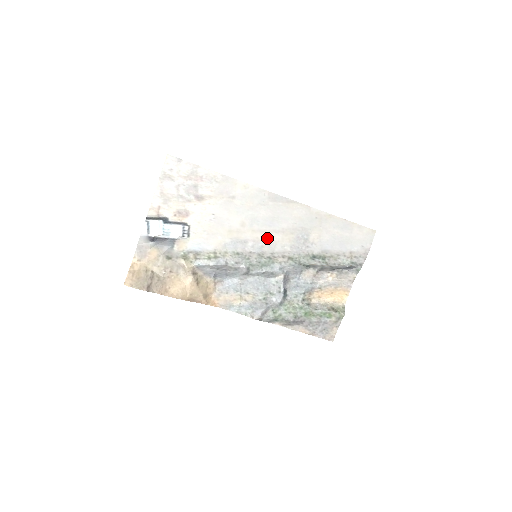
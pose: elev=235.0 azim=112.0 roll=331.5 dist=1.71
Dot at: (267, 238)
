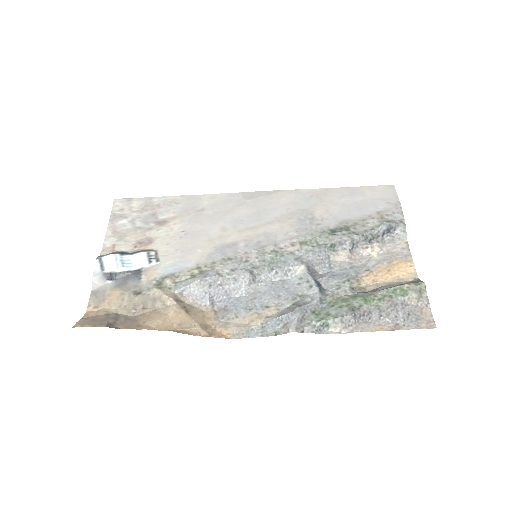
Dot at: (261, 232)
